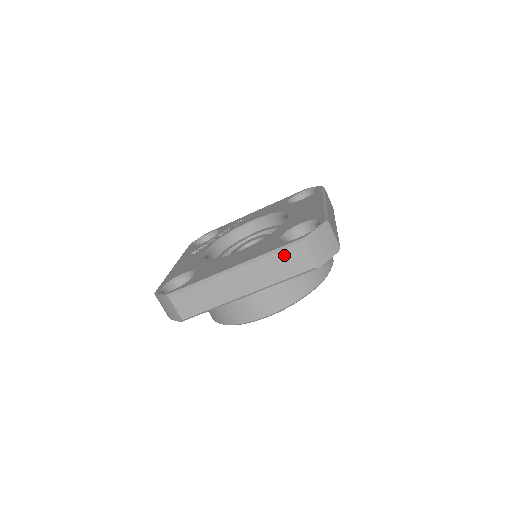
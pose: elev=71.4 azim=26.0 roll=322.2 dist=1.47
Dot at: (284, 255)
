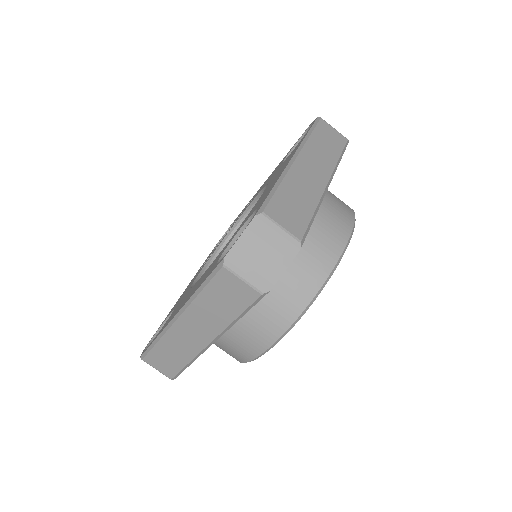
Dot at: (215, 288)
